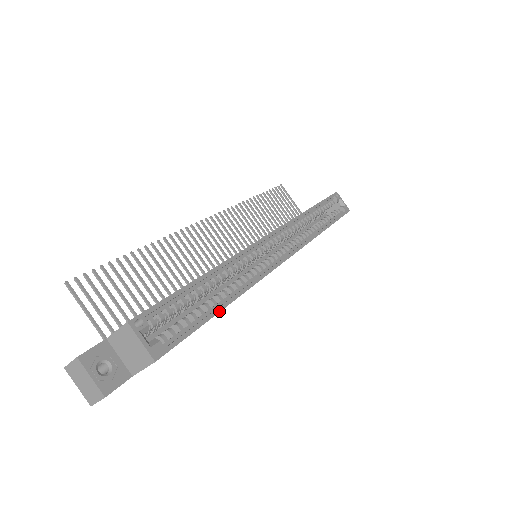
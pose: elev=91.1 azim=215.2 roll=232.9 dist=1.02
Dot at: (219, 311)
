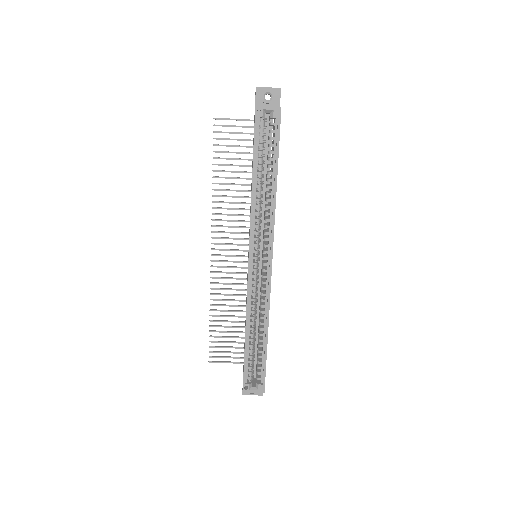
Dot at: occluded
